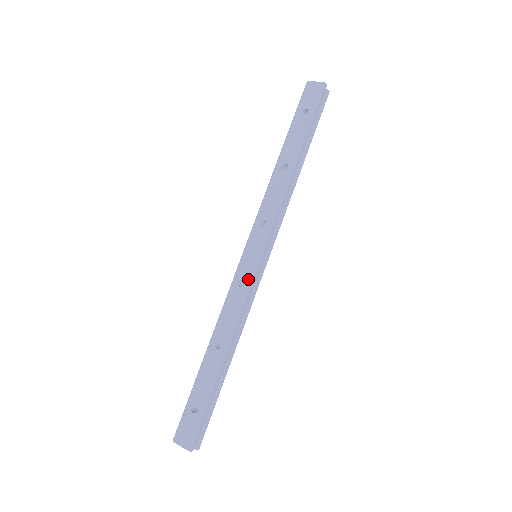
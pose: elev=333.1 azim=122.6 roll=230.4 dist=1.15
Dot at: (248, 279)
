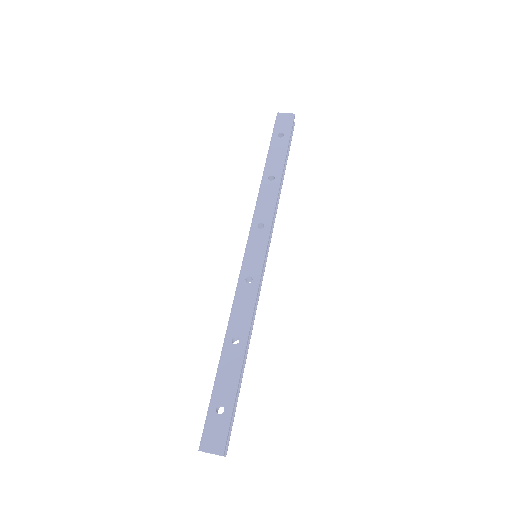
Dot at: (256, 275)
